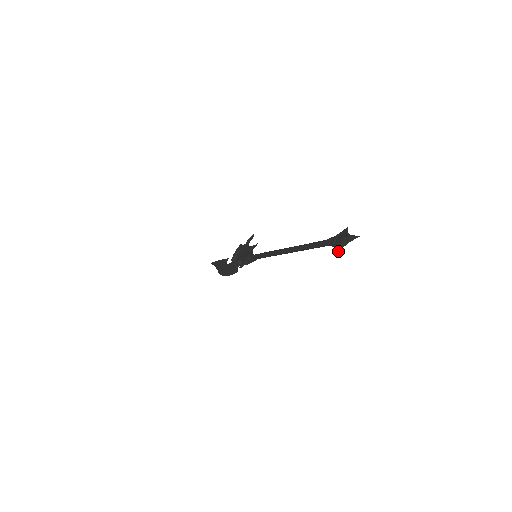
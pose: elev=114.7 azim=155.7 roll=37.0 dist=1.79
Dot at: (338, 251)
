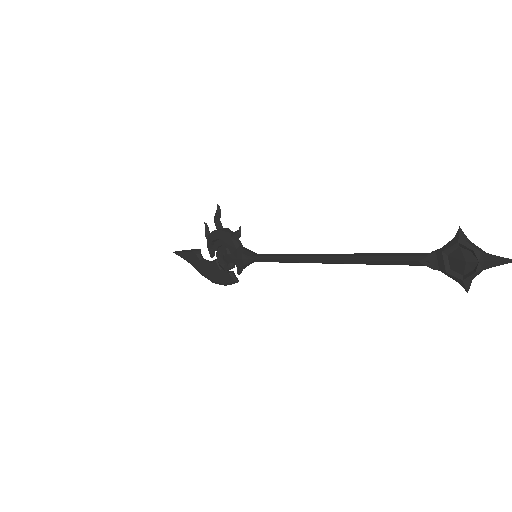
Dot at: (469, 288)
